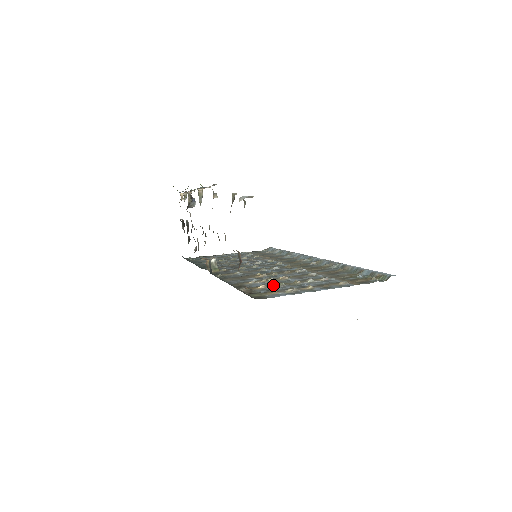
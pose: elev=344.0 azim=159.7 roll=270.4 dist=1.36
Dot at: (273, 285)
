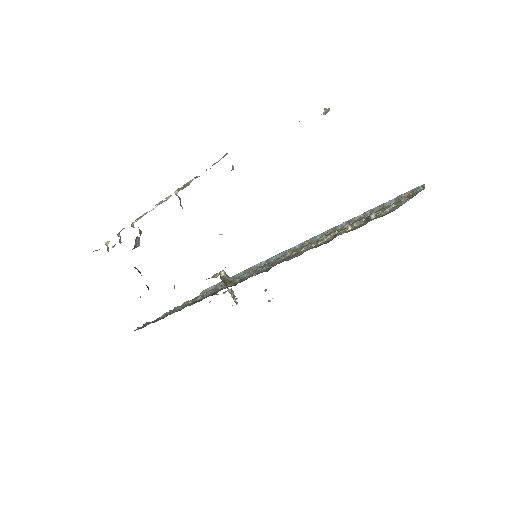
Dot at: (353, 226)
